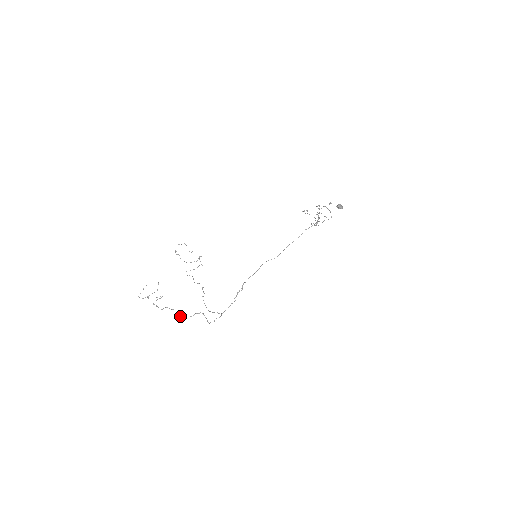
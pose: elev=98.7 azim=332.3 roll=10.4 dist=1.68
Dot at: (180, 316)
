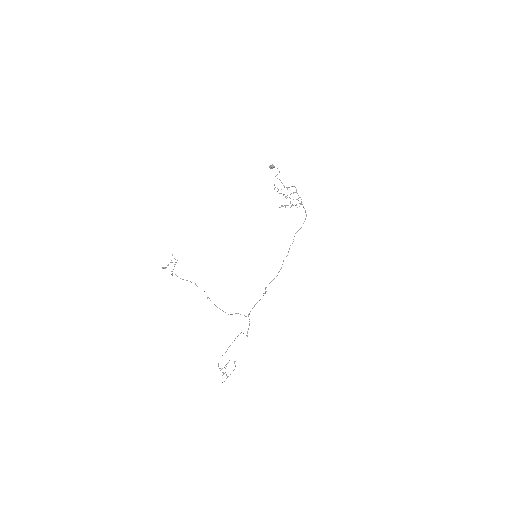
Dot at: occluded
